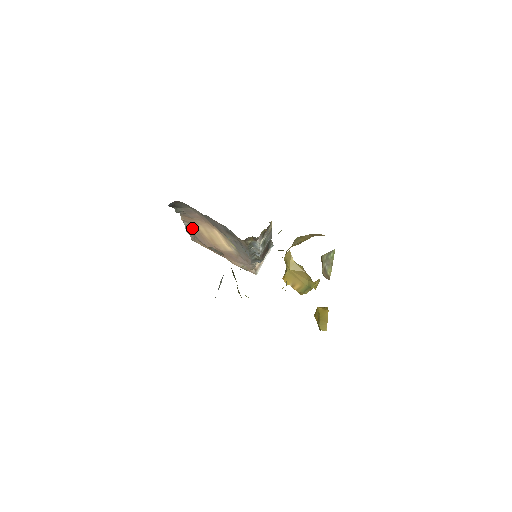
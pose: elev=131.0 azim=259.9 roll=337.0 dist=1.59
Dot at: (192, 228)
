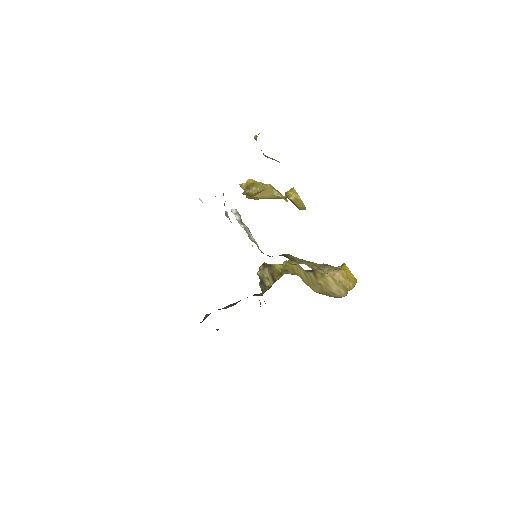
Dot at: occluded
